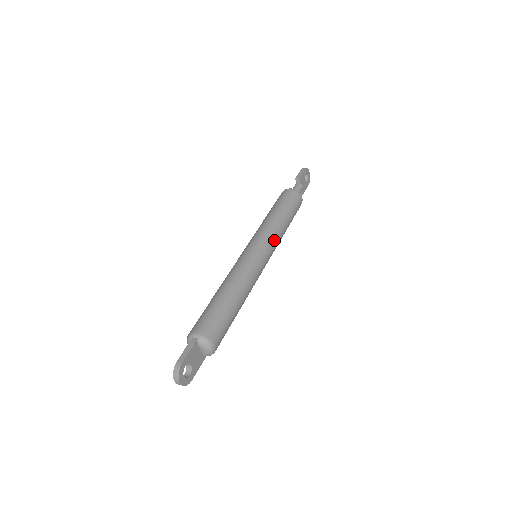
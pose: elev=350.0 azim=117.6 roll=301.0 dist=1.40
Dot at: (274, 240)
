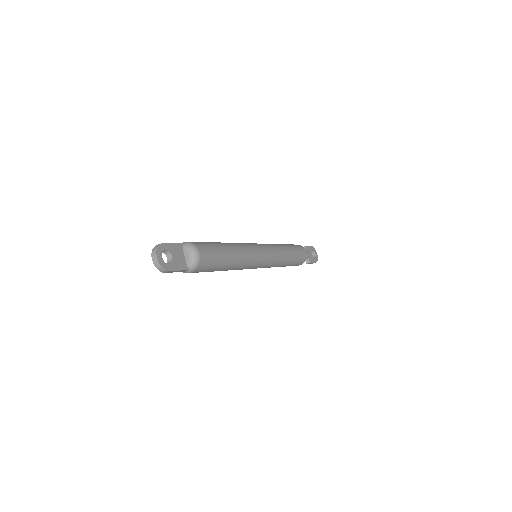
Dot at: (274, 249)
